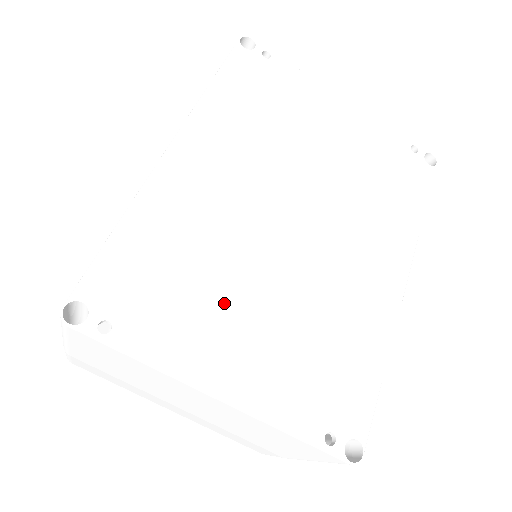
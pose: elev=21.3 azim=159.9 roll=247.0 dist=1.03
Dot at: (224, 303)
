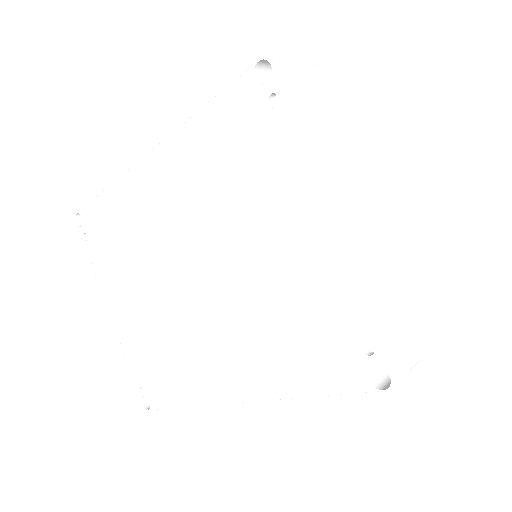
Dot at: (128, 280)
